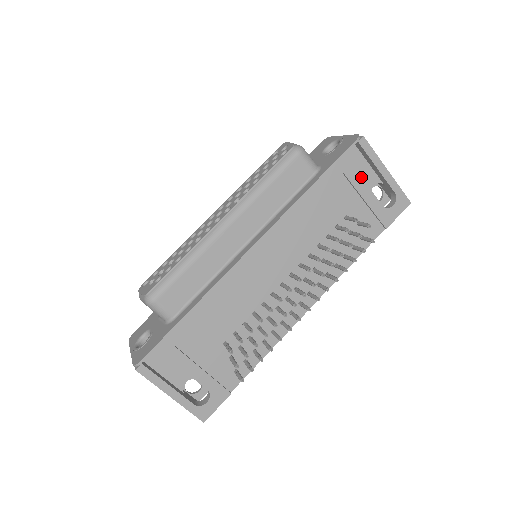
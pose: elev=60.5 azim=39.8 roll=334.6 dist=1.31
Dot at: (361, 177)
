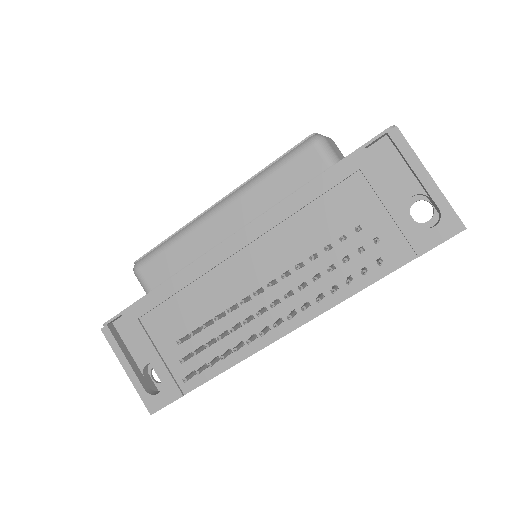
Dot at: (386, 179)
